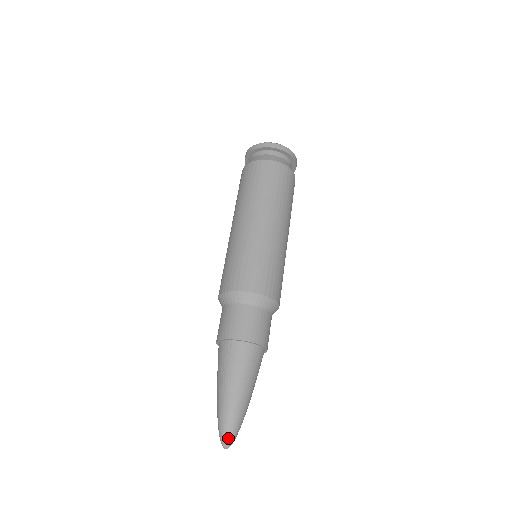
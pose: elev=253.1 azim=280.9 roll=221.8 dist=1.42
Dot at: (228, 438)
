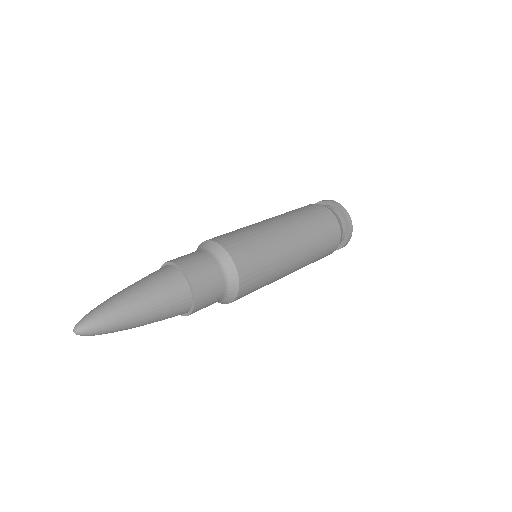
Dot at: (87, 324)
